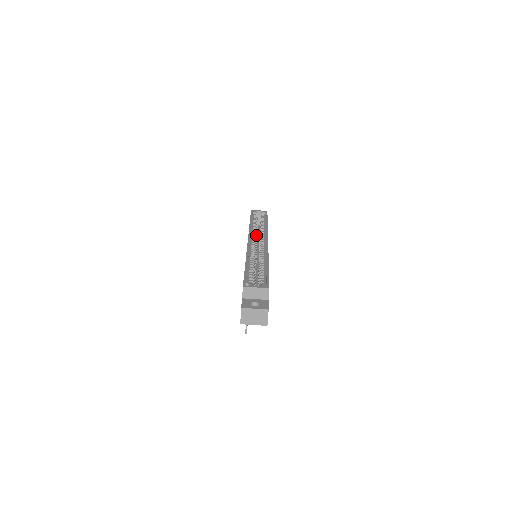
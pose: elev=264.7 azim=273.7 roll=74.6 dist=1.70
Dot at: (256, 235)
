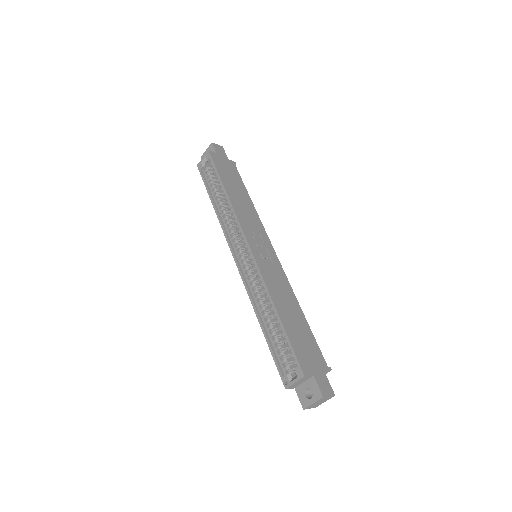
Dot at: (233, 226)
